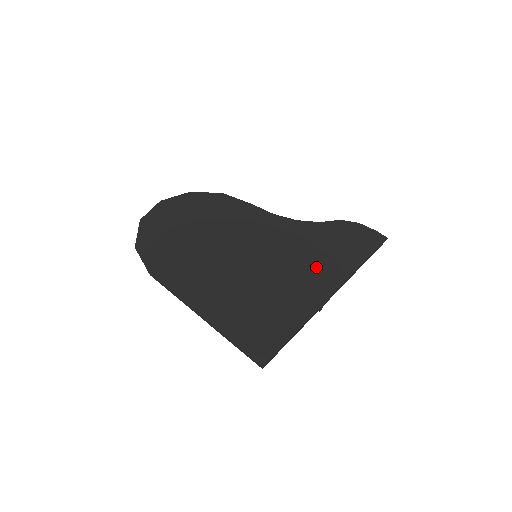
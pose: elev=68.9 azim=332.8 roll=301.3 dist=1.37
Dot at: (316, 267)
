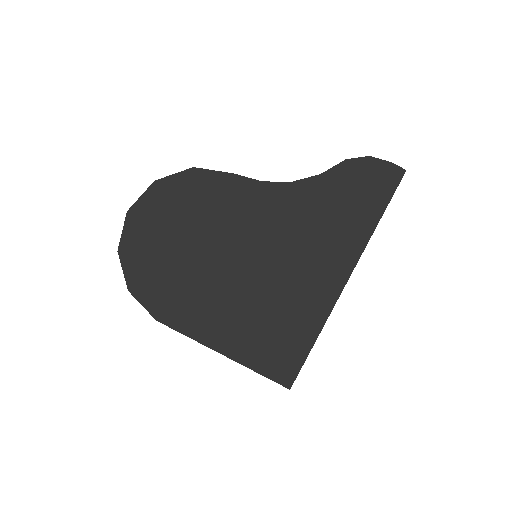
Dot at: (324, 252)
